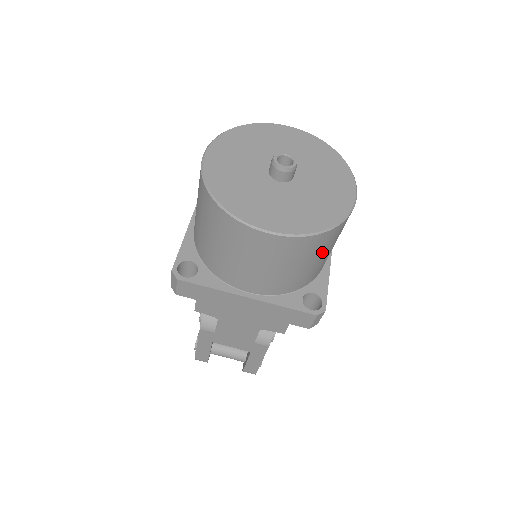
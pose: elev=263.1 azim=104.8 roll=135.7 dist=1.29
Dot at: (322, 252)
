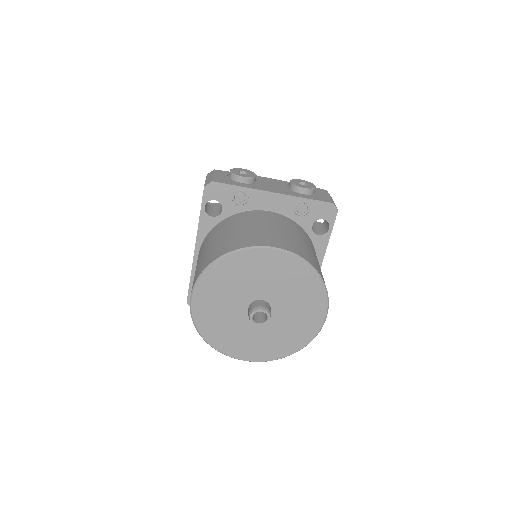
Dot at: occluded
